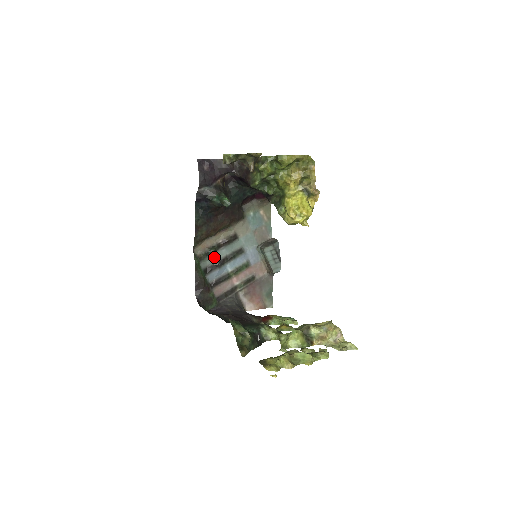
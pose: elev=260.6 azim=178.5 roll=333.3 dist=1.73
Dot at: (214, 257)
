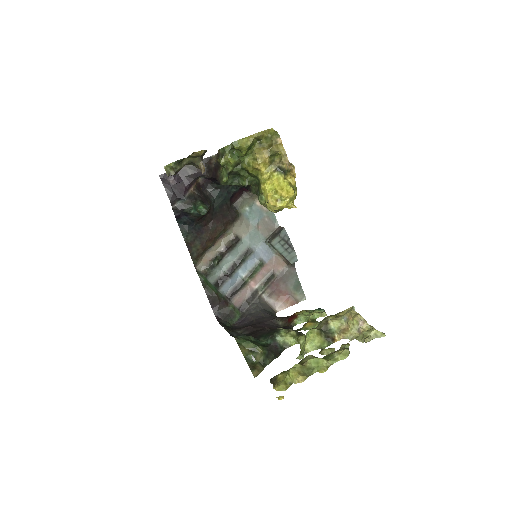
Dot at: (221, 268)
